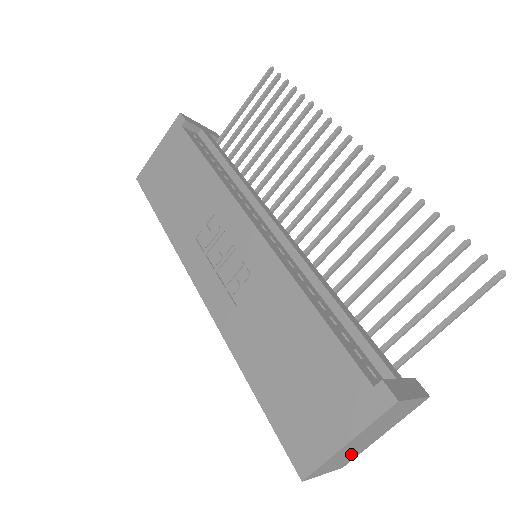
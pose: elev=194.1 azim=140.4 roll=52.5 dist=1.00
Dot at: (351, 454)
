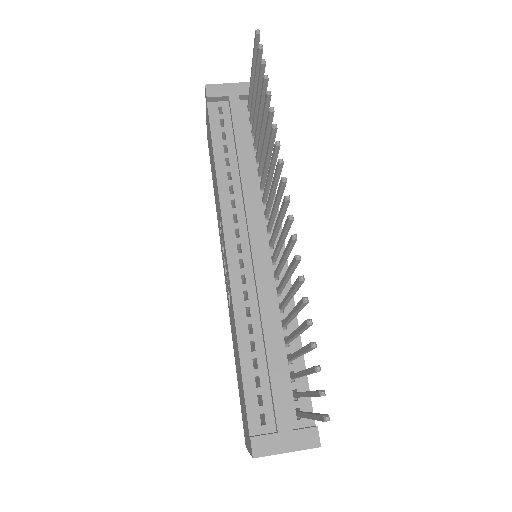
Dot at: occluded
